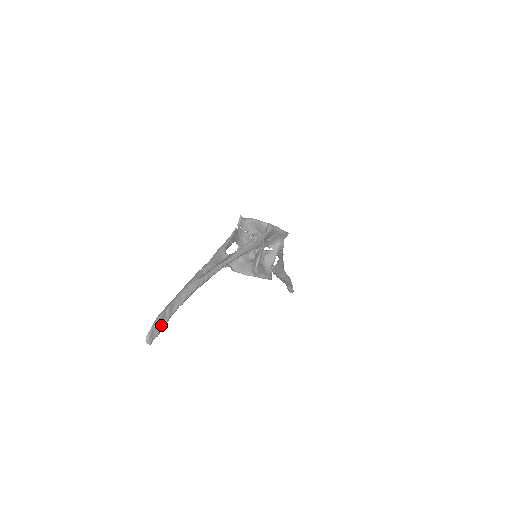
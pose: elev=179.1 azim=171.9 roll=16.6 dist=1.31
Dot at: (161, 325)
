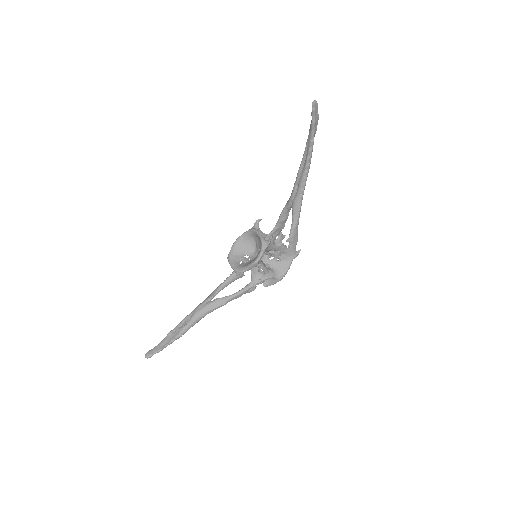
Dot at: (316, 117)
